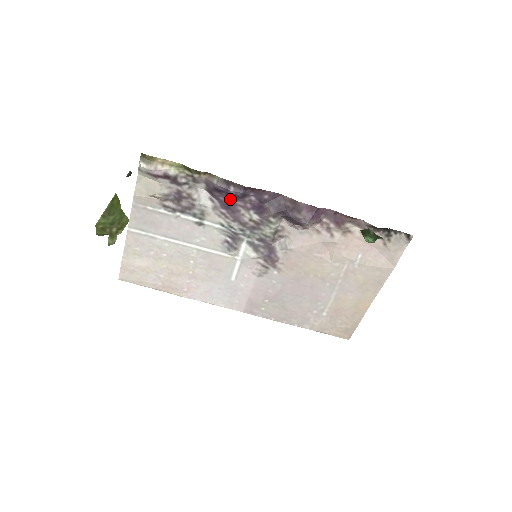
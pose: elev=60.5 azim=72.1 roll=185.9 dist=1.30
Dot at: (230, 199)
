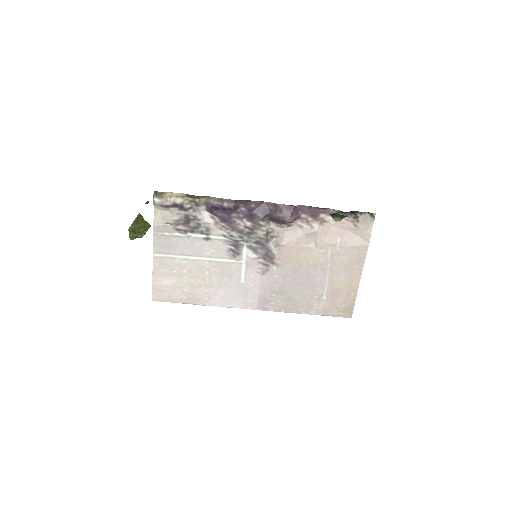
Dot at: (226, 213)
